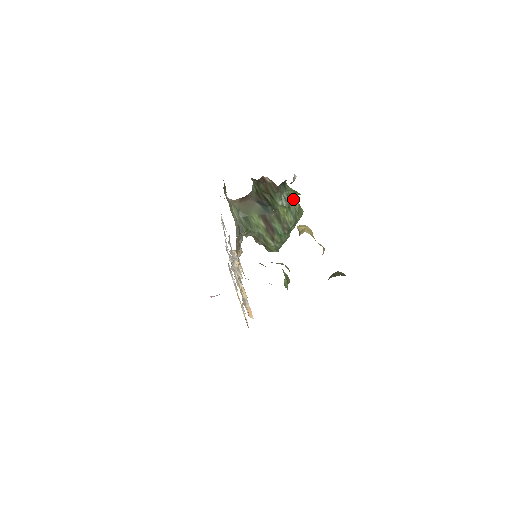
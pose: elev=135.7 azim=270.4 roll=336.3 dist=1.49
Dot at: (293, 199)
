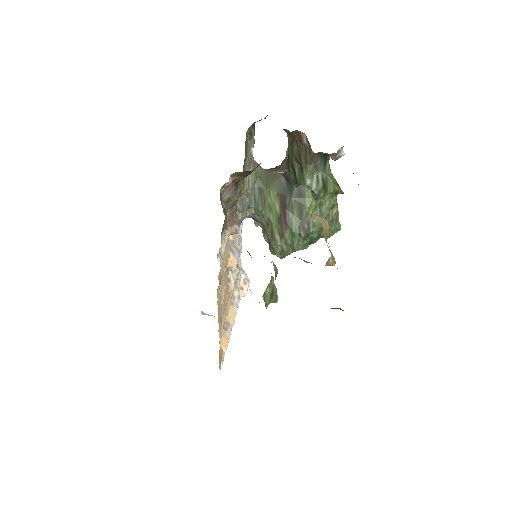
Dot at: (329, 189)
